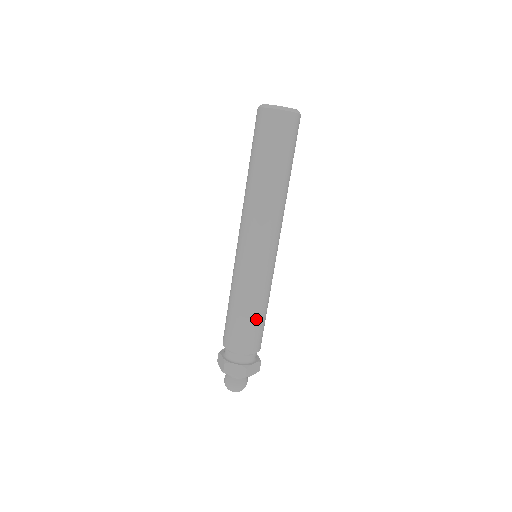
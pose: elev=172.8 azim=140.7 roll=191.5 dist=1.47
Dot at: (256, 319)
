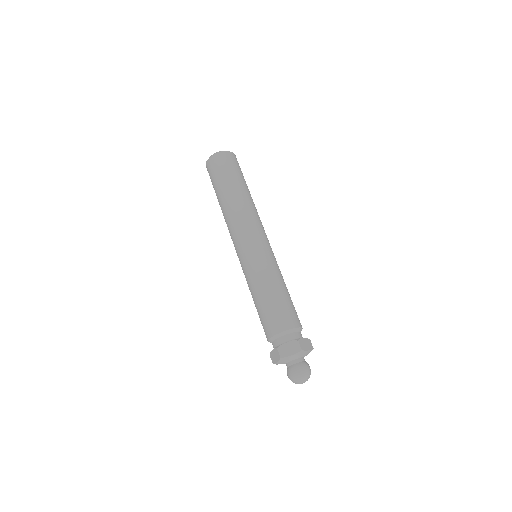
Dot at: (282, 295)
